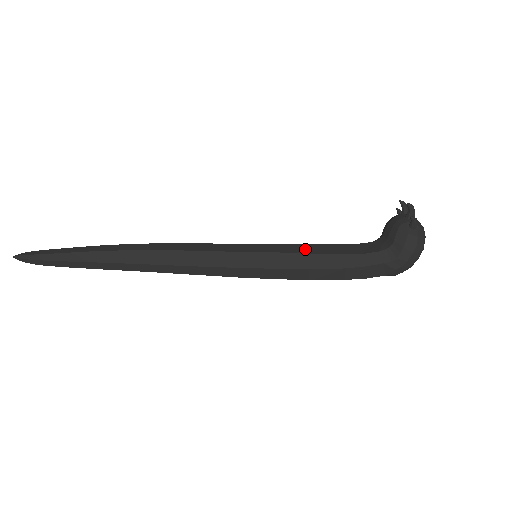
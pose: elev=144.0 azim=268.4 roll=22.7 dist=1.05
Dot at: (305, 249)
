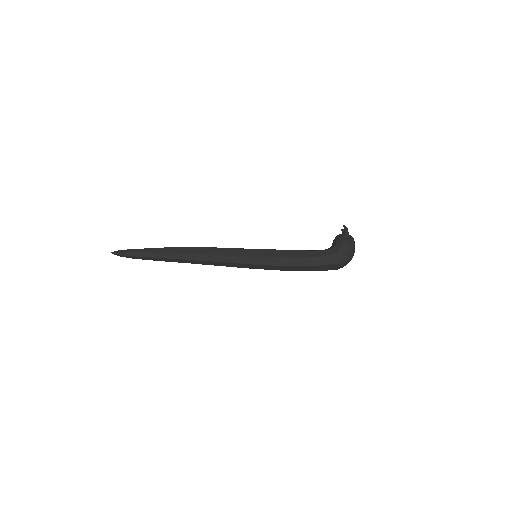
Dot at: occluded
